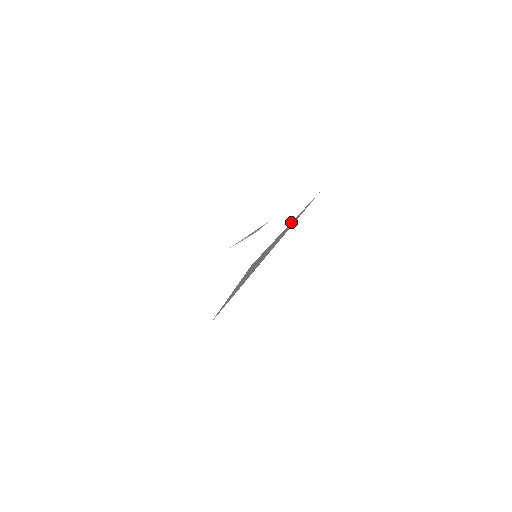
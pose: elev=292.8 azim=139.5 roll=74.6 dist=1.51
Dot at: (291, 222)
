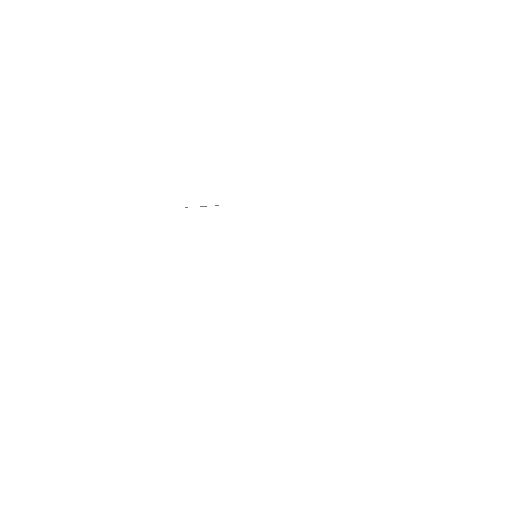
Dot at: occluded
